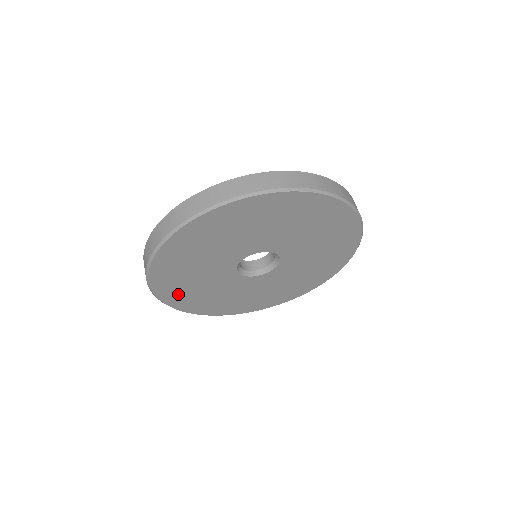
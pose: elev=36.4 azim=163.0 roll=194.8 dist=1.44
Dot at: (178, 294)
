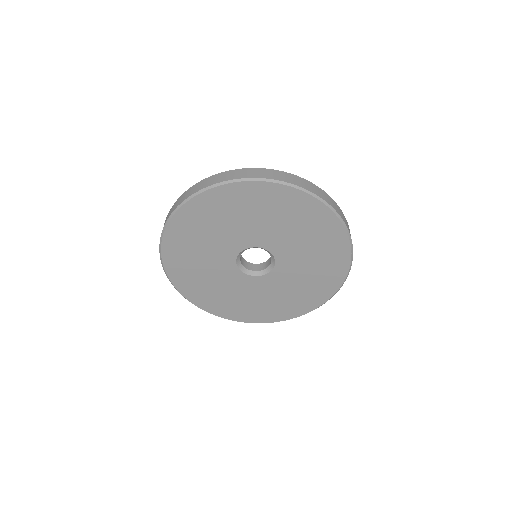
Dot at: (234, 310)
